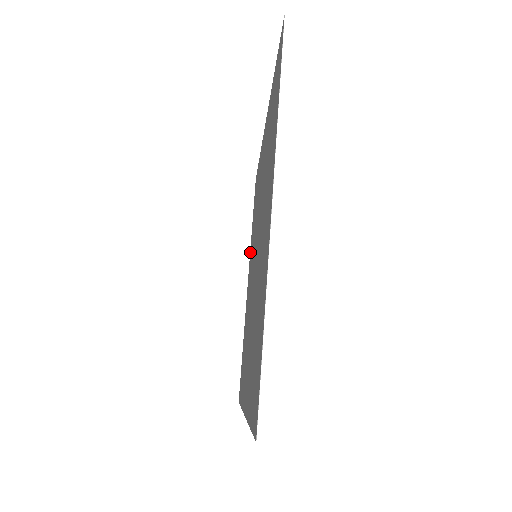
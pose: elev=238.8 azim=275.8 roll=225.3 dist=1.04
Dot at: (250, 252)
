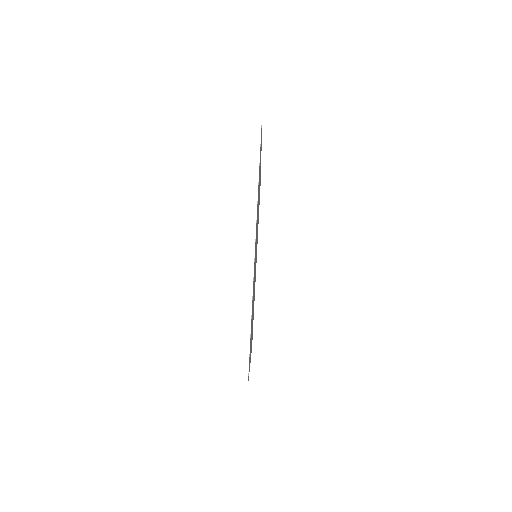
Dot at: occluded
